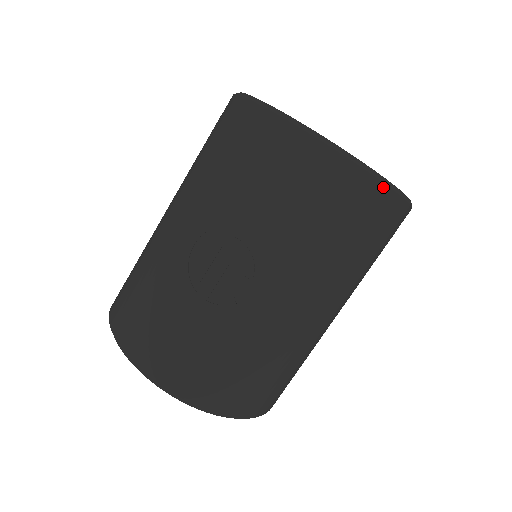
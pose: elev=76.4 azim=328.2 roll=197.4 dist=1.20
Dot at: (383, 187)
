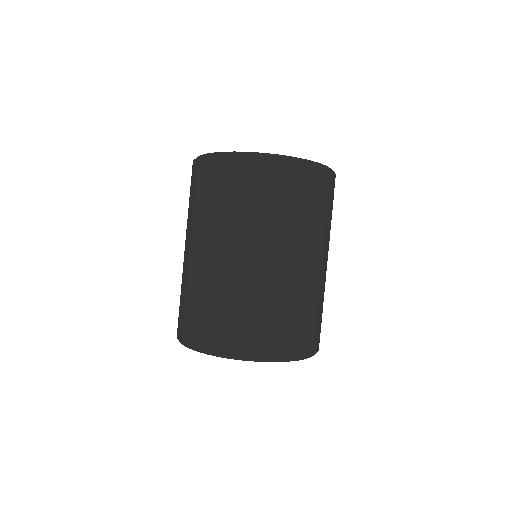
Dot at: (318, 167)
